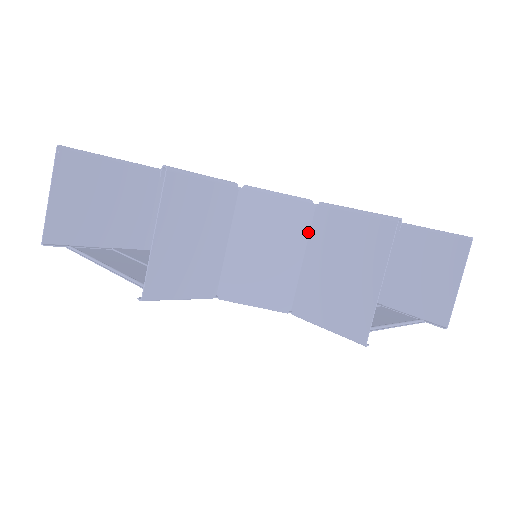
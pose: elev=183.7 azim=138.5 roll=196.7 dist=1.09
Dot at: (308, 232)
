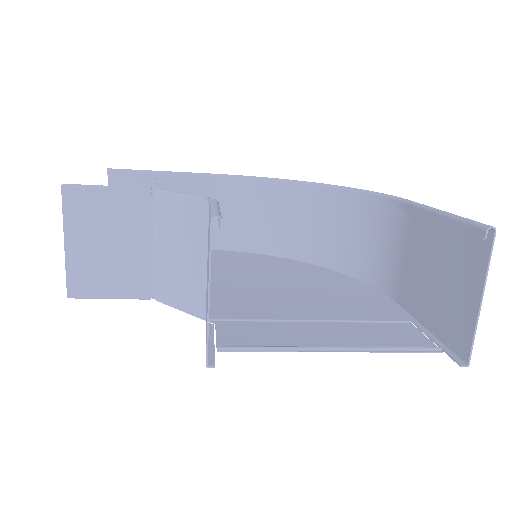
Dot at: (207, 233)
